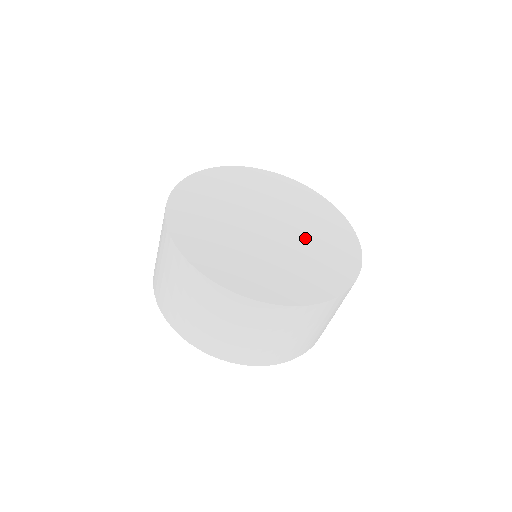
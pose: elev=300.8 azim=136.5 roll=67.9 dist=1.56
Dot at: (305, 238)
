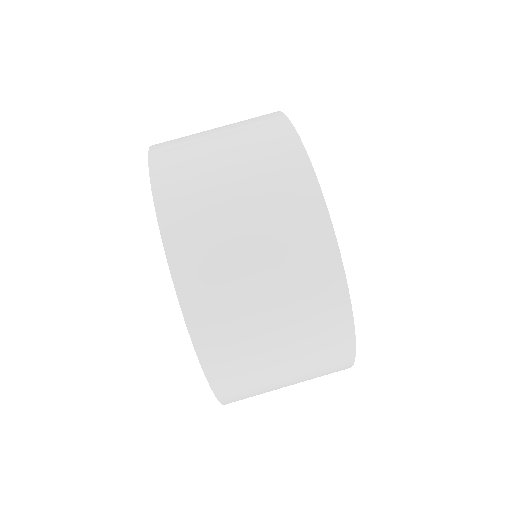
Dot at: occluded
